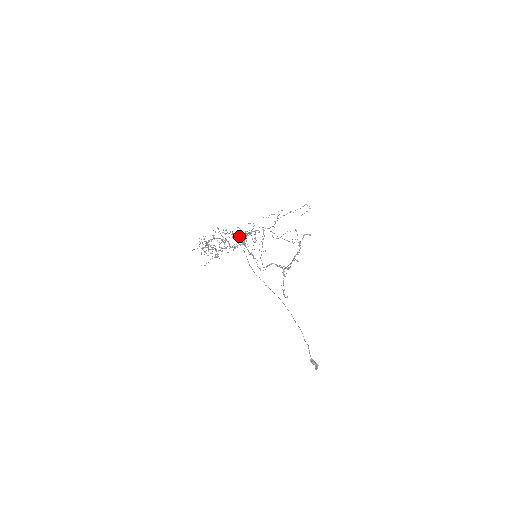
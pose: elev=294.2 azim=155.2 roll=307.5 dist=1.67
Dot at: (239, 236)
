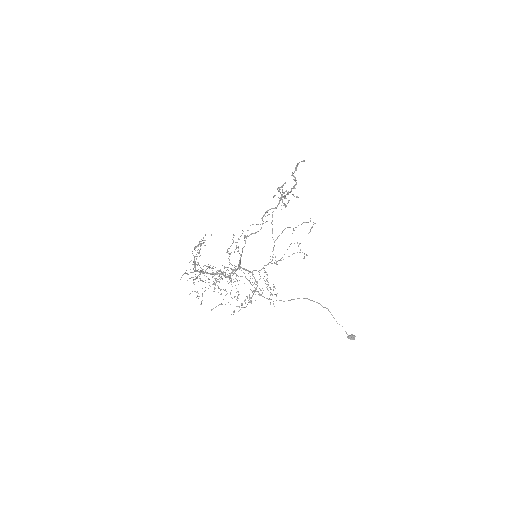
Dot at: (236, 279)
